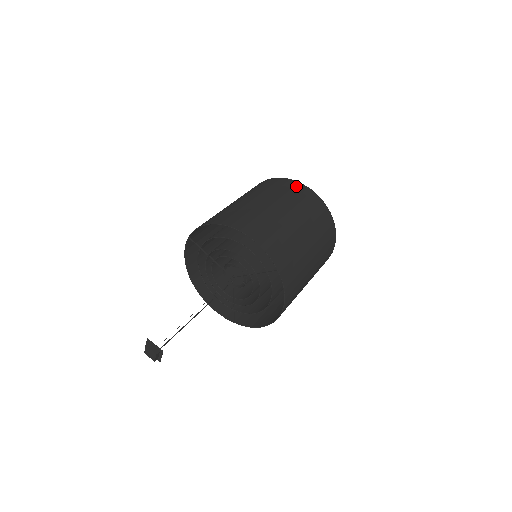
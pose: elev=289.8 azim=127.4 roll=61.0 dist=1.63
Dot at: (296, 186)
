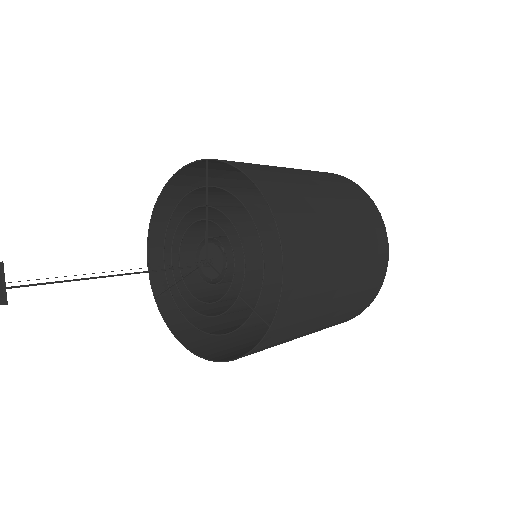
Dot at: (379, 229)
